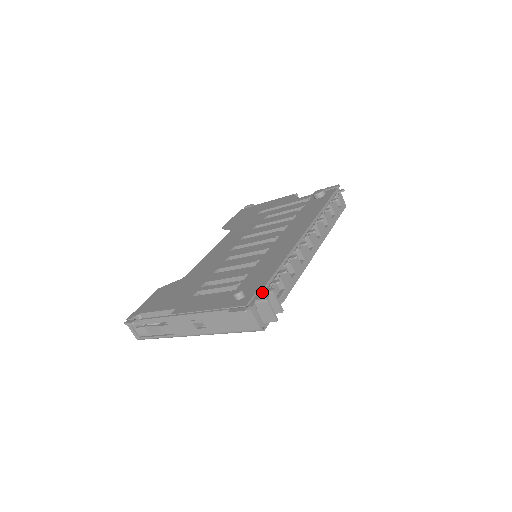
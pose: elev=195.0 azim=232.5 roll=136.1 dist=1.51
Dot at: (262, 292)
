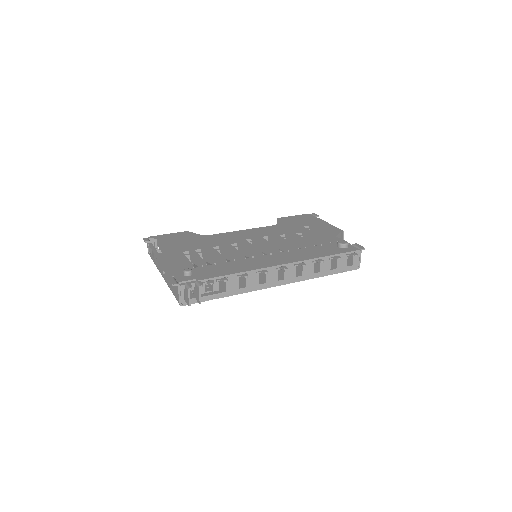
Dot at: (196, 282)
